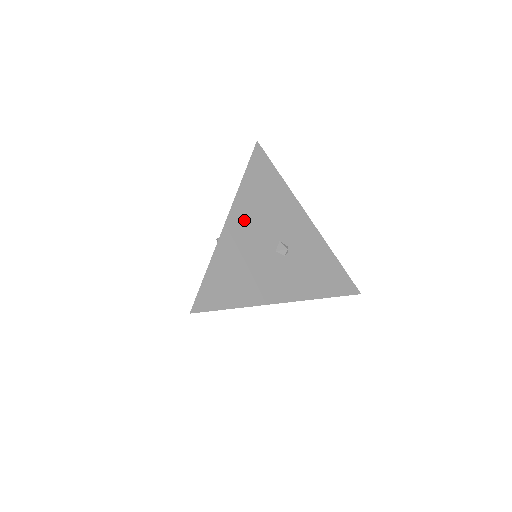
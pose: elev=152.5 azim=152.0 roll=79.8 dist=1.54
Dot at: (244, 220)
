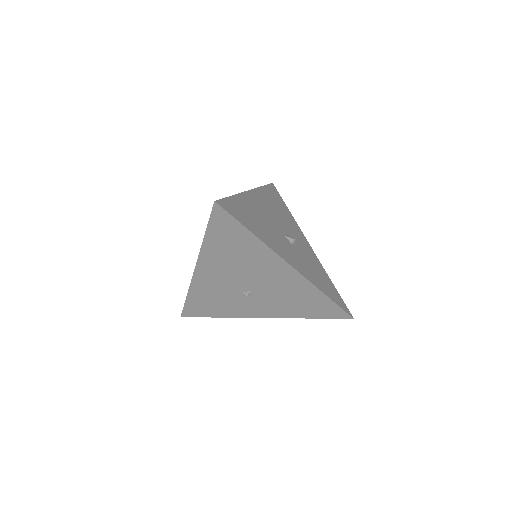
Dot at: (262, 202)
